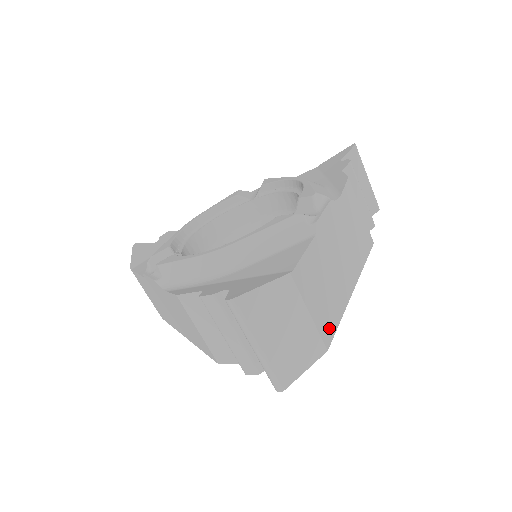
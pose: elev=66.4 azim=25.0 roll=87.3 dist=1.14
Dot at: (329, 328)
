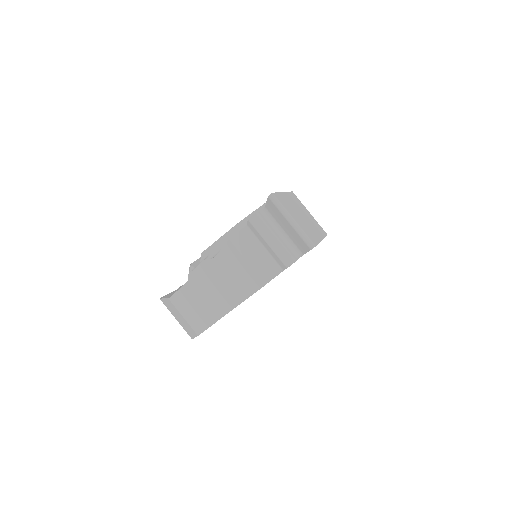
Dot at: occluded
